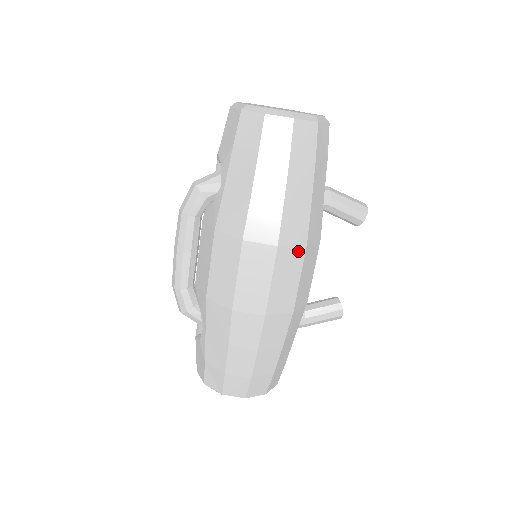
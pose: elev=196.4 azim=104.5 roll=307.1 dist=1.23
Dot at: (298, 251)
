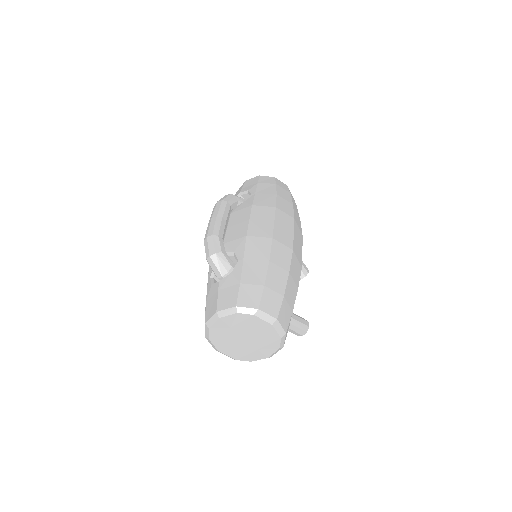
Dot at: (300, 234)
